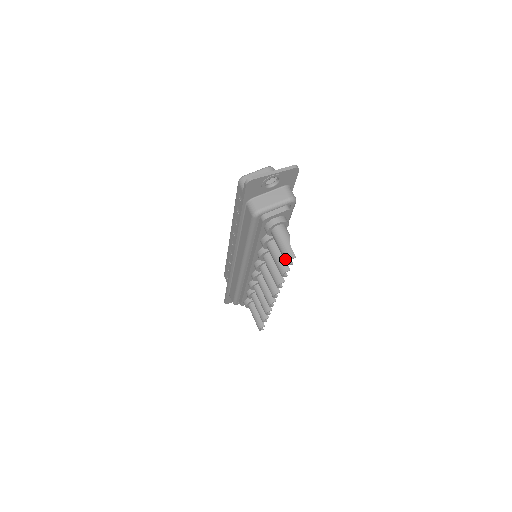
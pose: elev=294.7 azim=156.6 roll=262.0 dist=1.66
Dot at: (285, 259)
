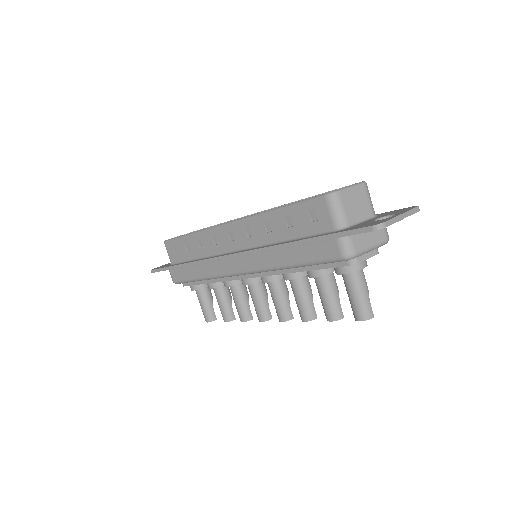
Dot at: (359, 316)
